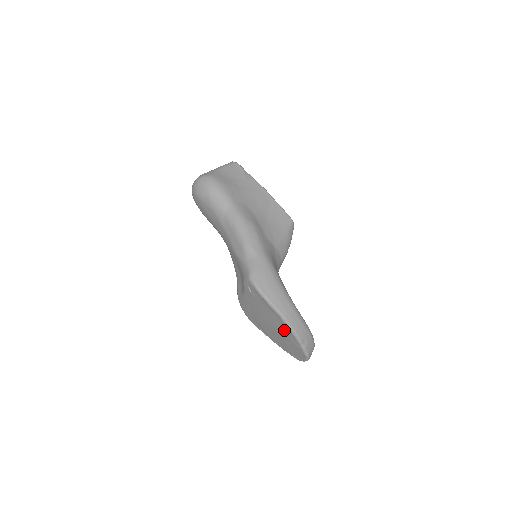
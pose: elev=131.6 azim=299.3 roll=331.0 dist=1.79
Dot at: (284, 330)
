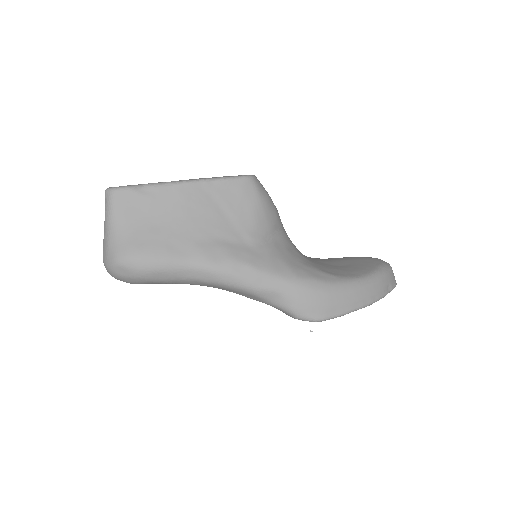
Dot at: occluded
